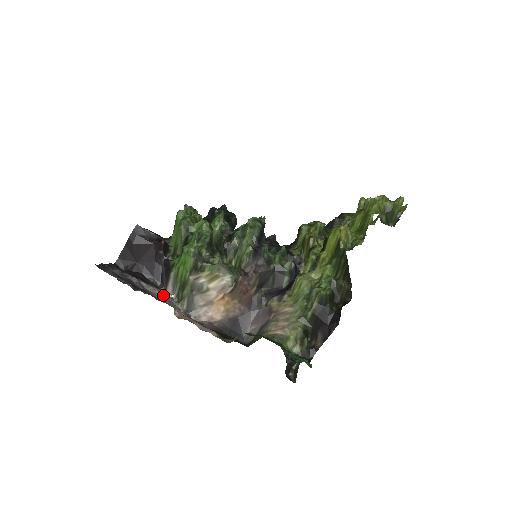
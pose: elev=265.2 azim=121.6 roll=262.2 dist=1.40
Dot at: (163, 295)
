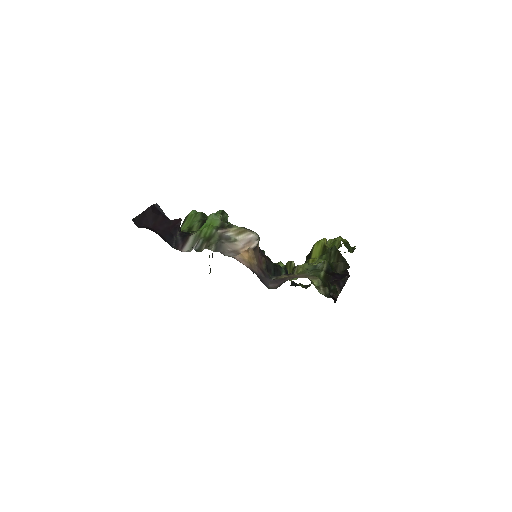
Dot at: occluded
